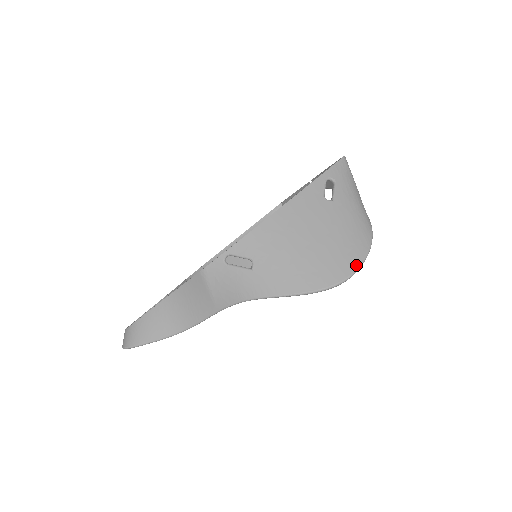
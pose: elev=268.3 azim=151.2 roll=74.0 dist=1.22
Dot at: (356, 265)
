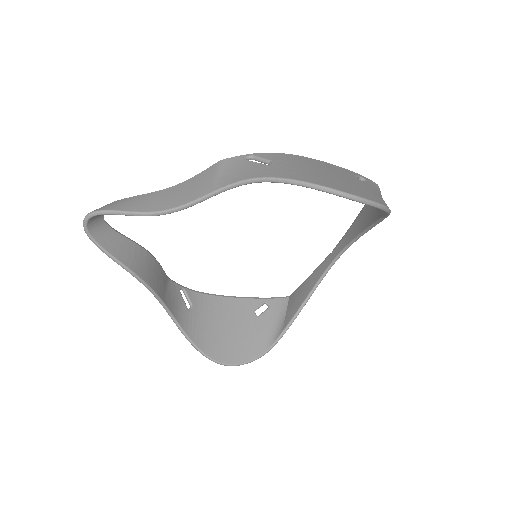
Dot at: (369, 199)
